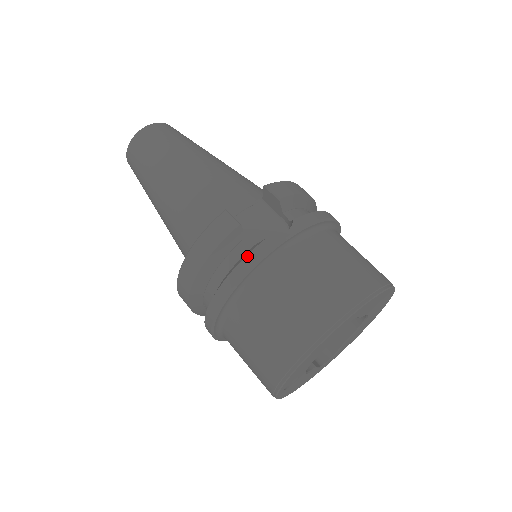
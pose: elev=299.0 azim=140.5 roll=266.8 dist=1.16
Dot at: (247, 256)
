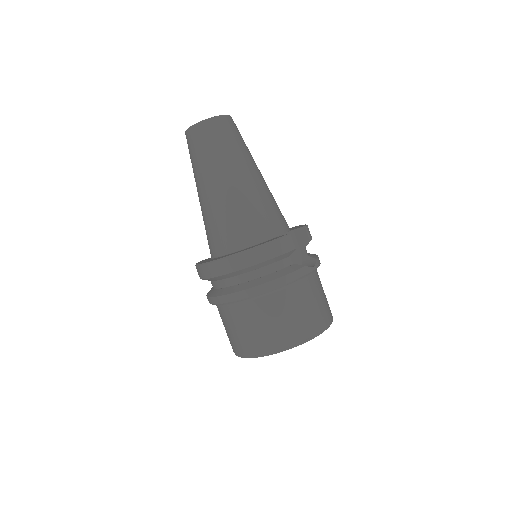
Dot at: (295, 272)
